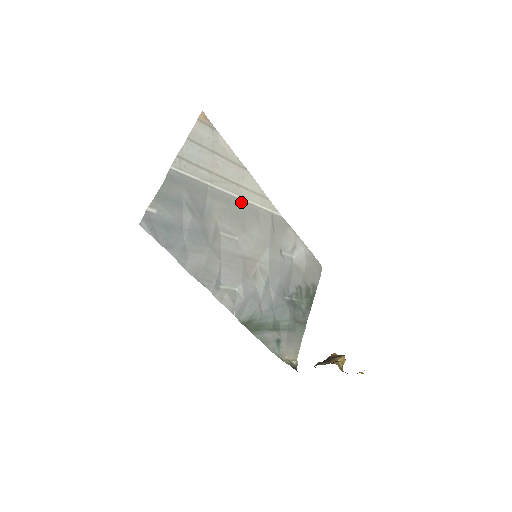
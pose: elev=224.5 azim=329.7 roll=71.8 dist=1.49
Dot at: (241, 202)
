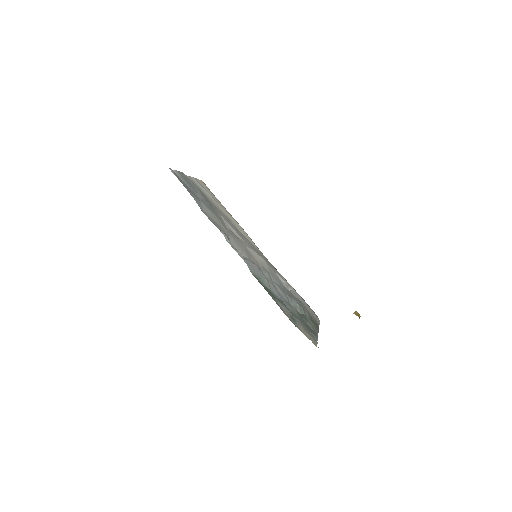
Dot at: occluded
